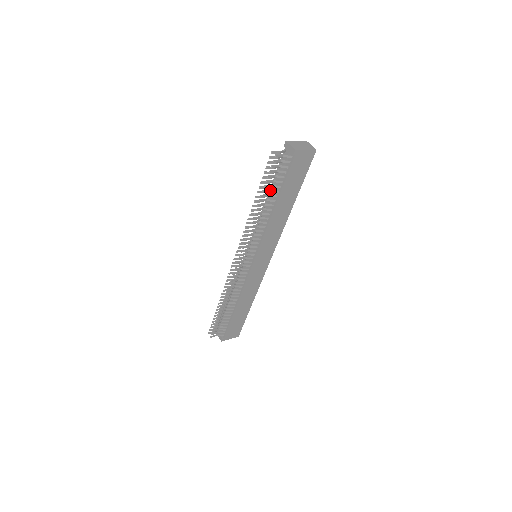
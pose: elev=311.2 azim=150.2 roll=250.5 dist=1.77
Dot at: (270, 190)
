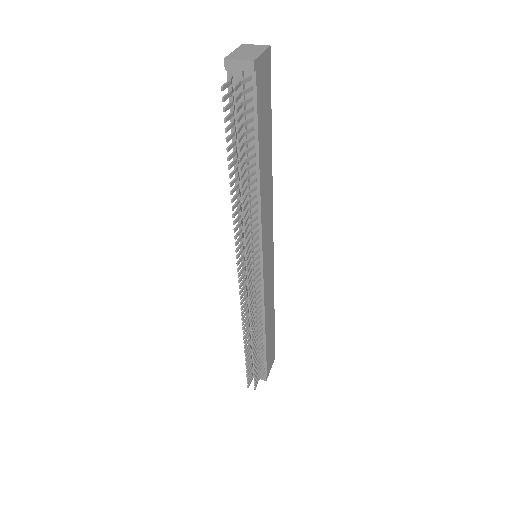
Dot at: (244, 152)
